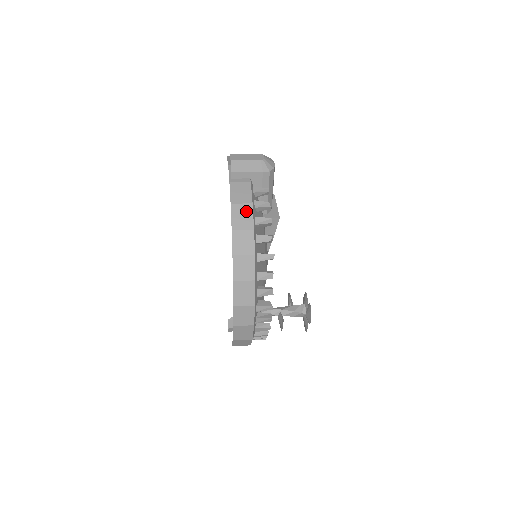
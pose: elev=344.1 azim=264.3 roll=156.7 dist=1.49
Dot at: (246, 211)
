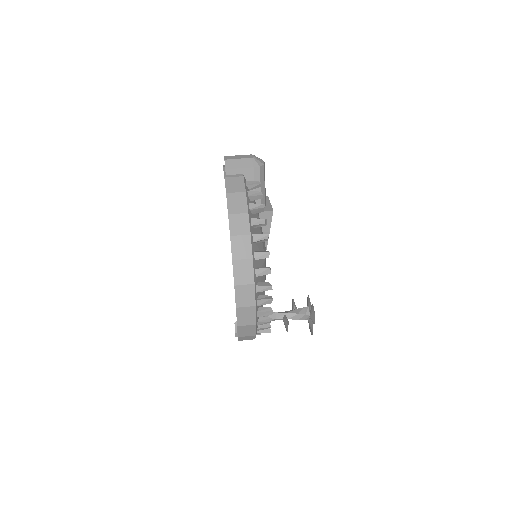
Dot at: (240, 198)
